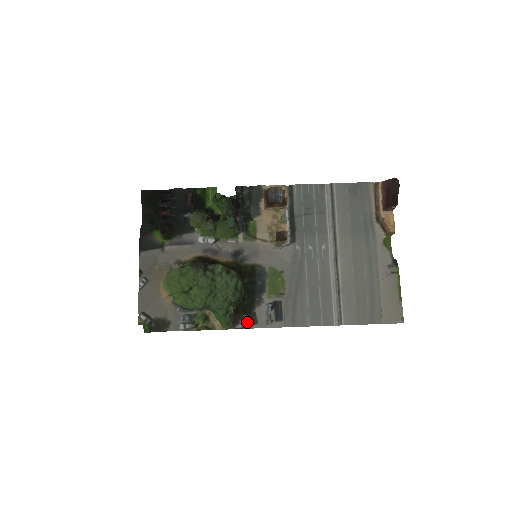
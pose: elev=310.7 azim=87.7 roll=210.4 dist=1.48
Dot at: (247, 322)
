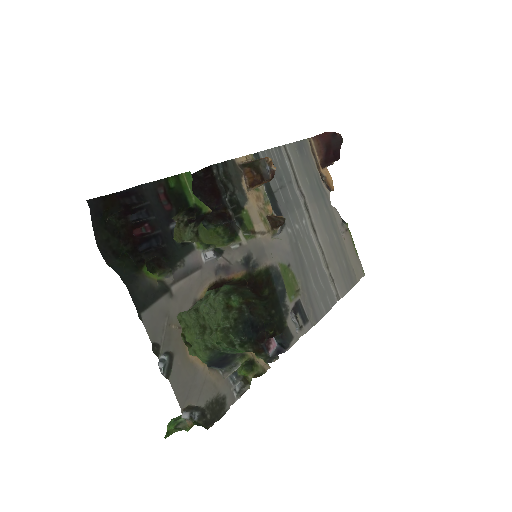
Dot at: (280, 342)
